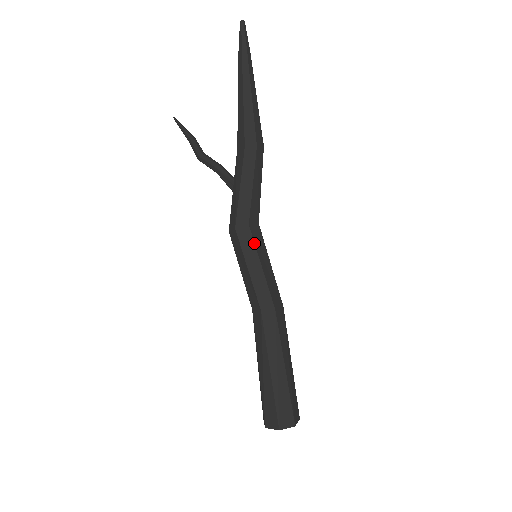
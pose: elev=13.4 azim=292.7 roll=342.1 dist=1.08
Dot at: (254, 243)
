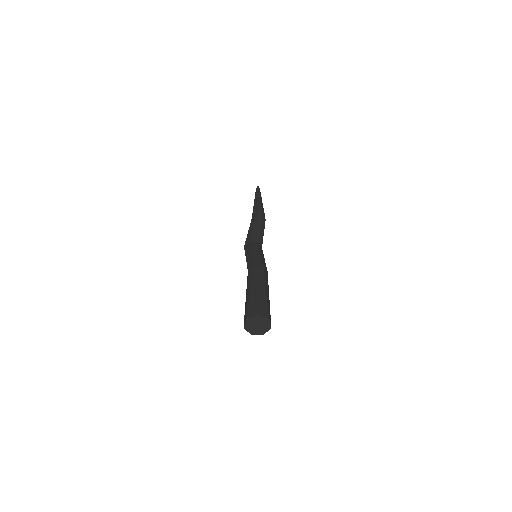
Dot at: (250, 246)
